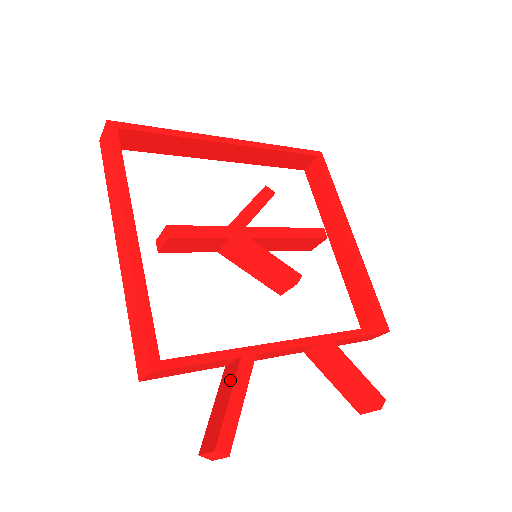
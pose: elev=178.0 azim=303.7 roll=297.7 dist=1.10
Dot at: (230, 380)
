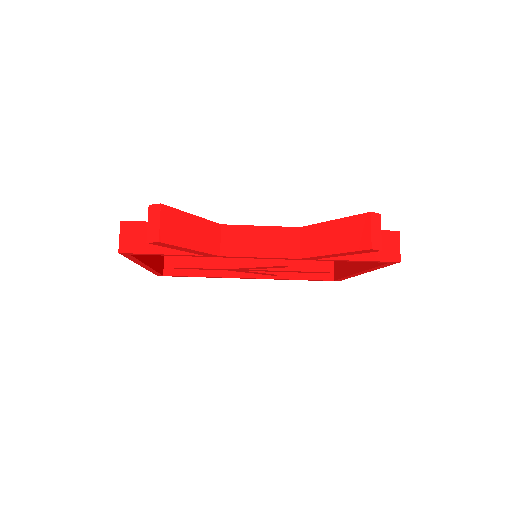
Dot at: occluded
